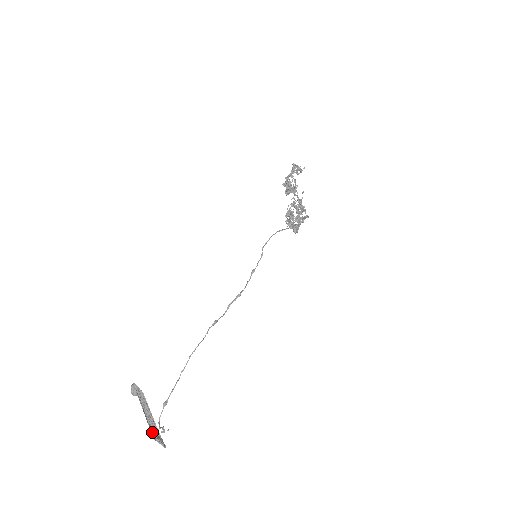
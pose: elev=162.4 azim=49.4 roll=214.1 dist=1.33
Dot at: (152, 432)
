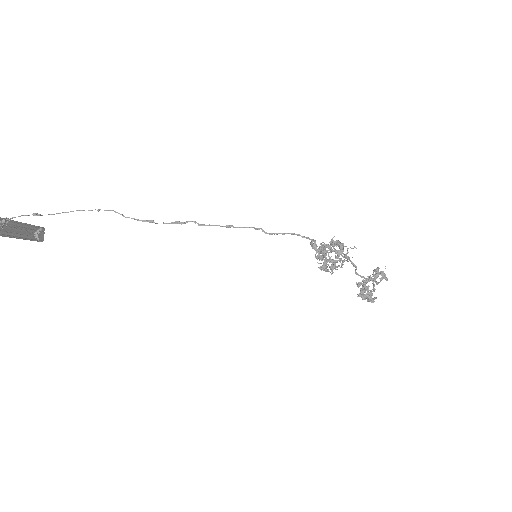
Dot at: out of frame
